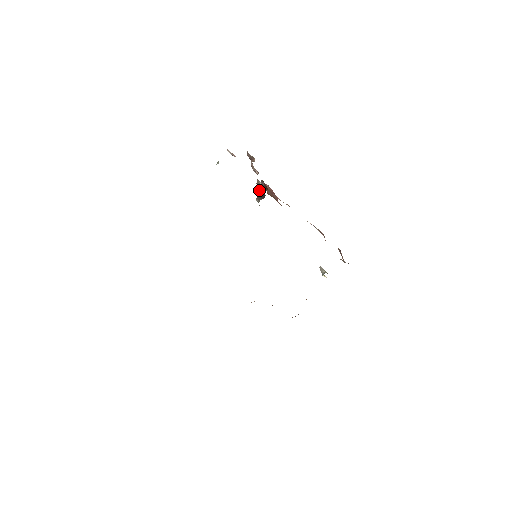
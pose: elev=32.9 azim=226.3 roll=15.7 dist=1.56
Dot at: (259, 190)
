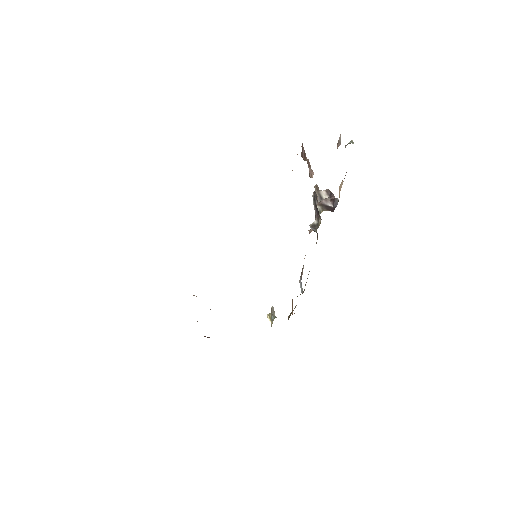
Dot at: (319, 197)
